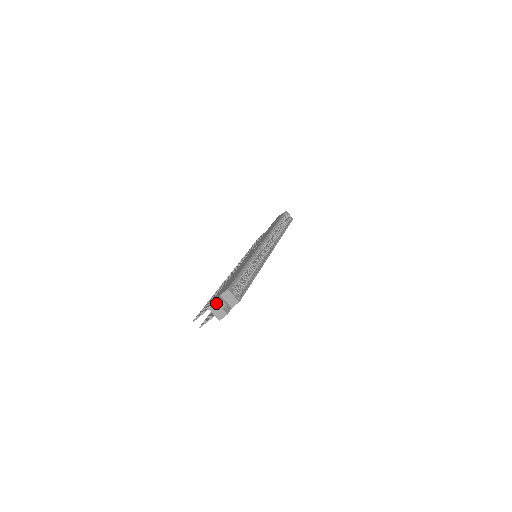
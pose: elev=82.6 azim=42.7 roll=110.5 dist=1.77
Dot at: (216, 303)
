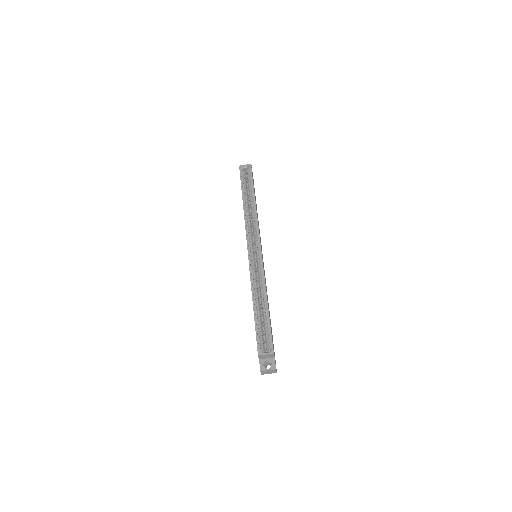
Dot at: (262, 371)
